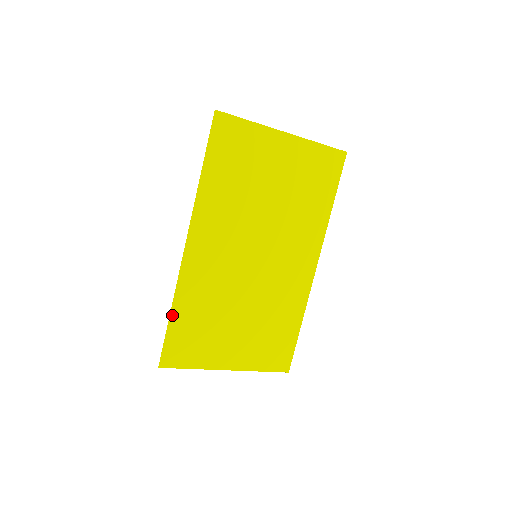
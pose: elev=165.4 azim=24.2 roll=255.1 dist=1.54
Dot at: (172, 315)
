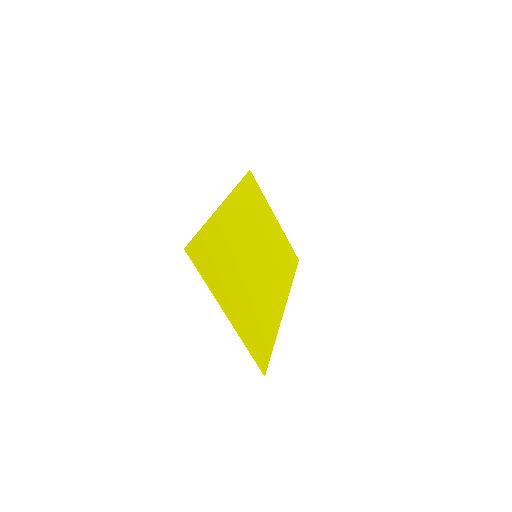
Dot at: (205, 226)
